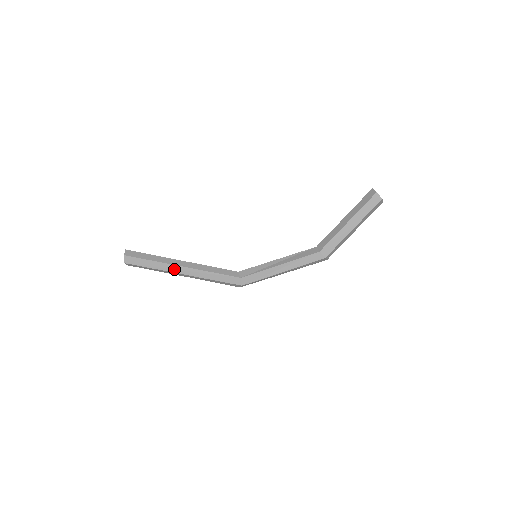
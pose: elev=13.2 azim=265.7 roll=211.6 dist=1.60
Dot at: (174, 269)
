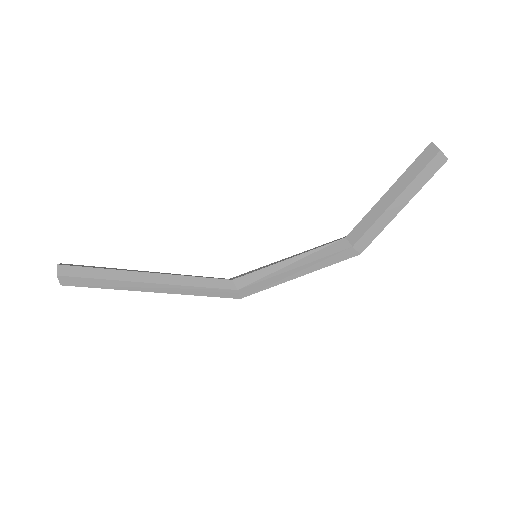
Dot at: (137, 287)
